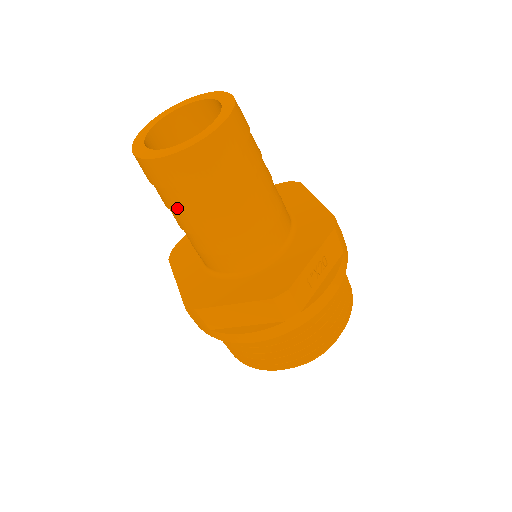
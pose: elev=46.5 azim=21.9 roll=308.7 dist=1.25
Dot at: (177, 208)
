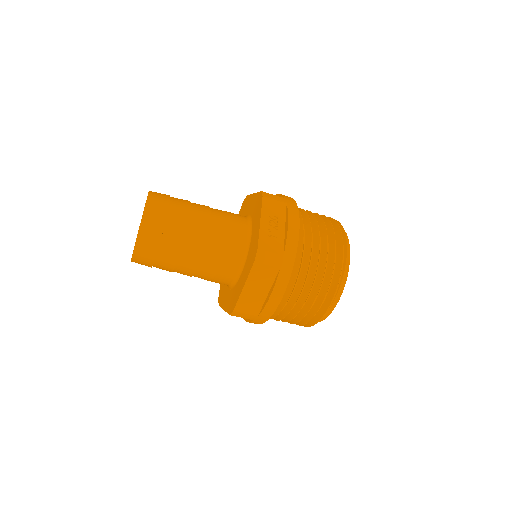
Dot at: (171, 266)
